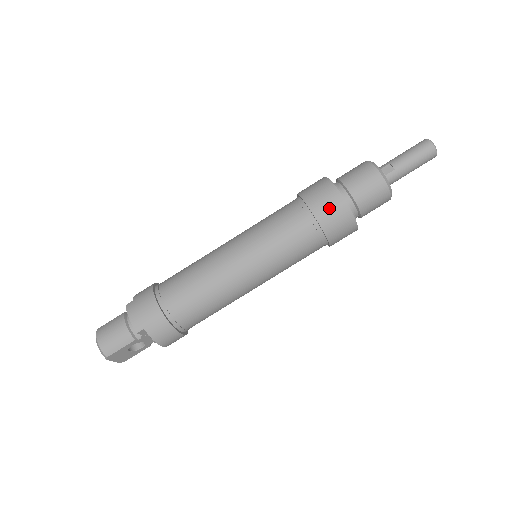
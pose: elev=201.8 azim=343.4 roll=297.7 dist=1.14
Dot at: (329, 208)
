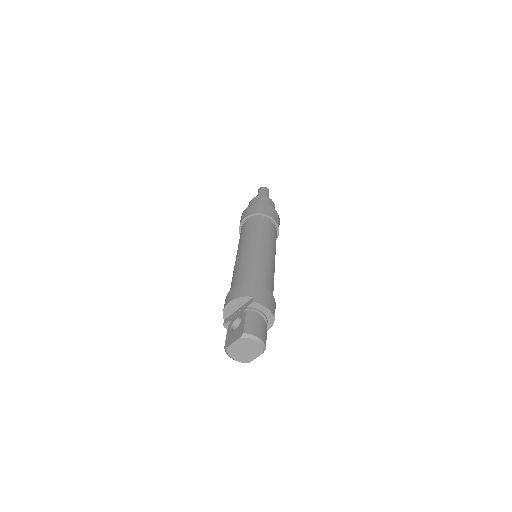
Dot at: (278, 219)
